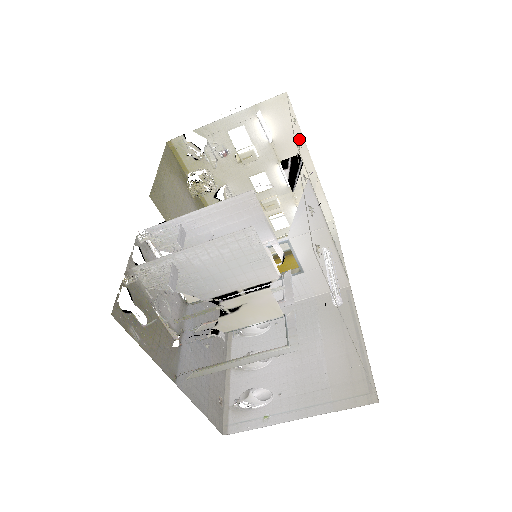
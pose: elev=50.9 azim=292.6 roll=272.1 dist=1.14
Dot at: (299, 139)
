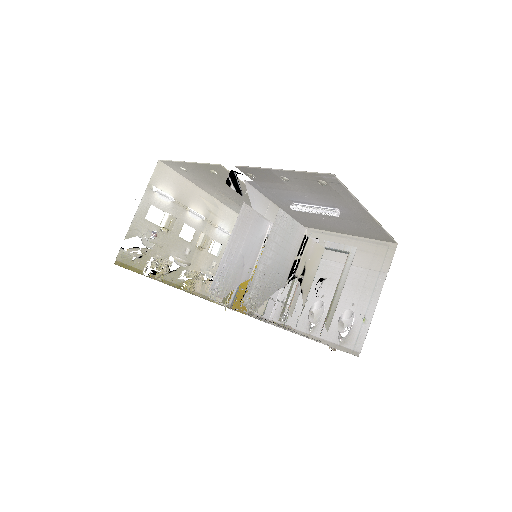
Dot at: (186, 183)
